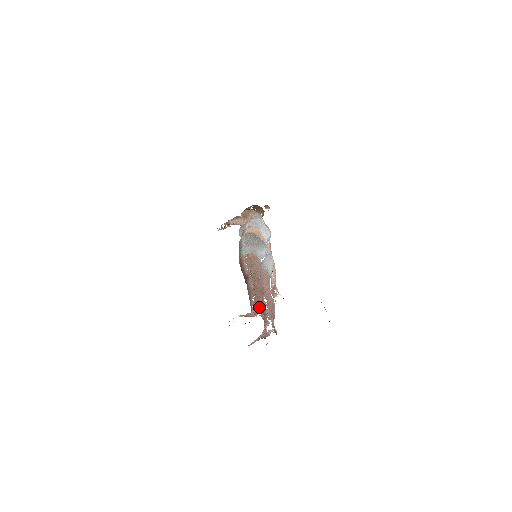
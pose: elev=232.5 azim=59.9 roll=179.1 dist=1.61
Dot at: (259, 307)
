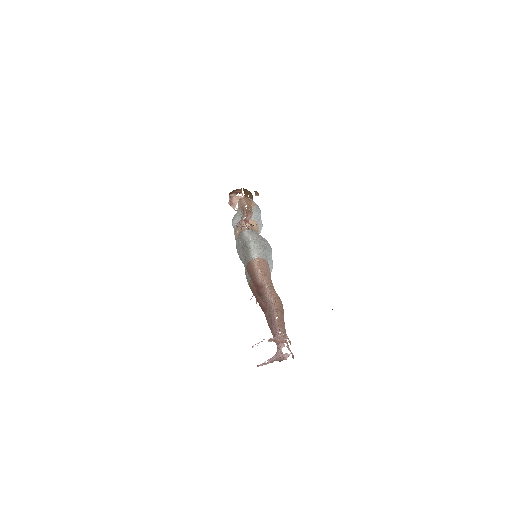
Dot at: (284, 330)
